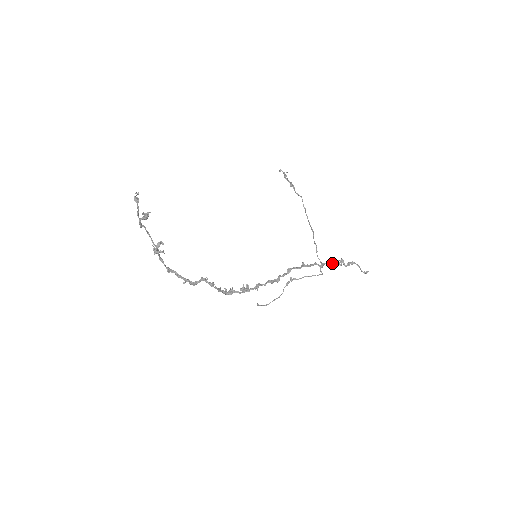
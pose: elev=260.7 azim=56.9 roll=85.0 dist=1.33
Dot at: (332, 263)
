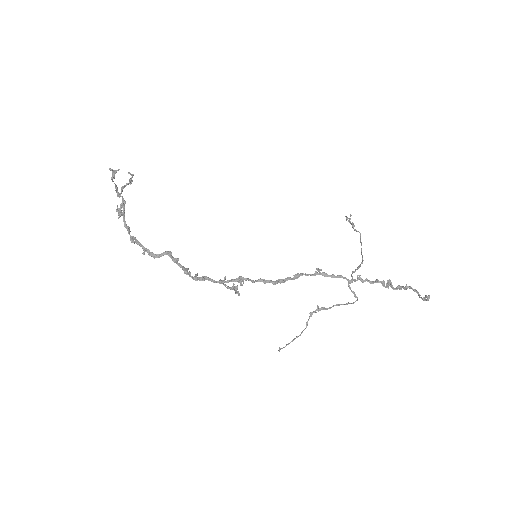
Dot at: (372, 283)
